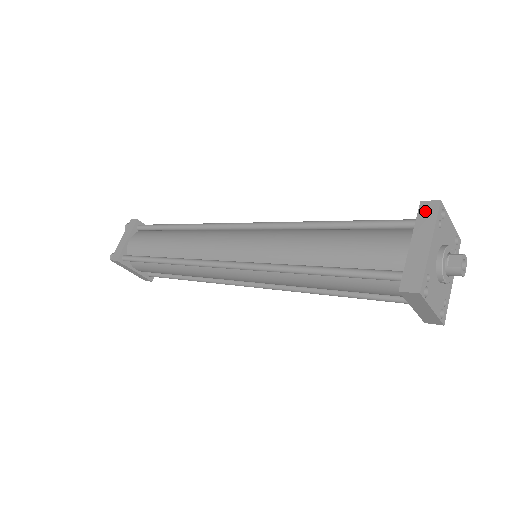
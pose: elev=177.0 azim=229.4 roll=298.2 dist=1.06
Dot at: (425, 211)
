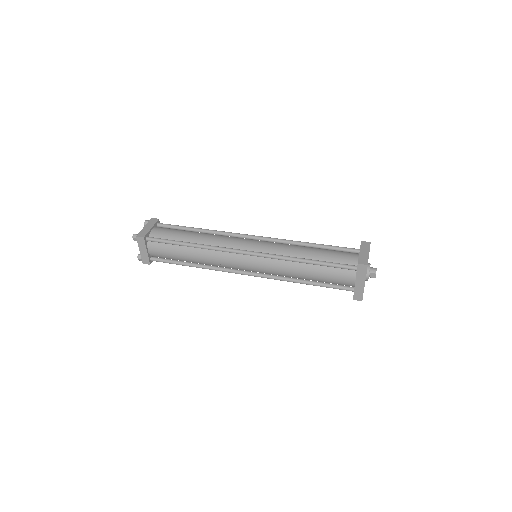
Dot at: (361, 269)
